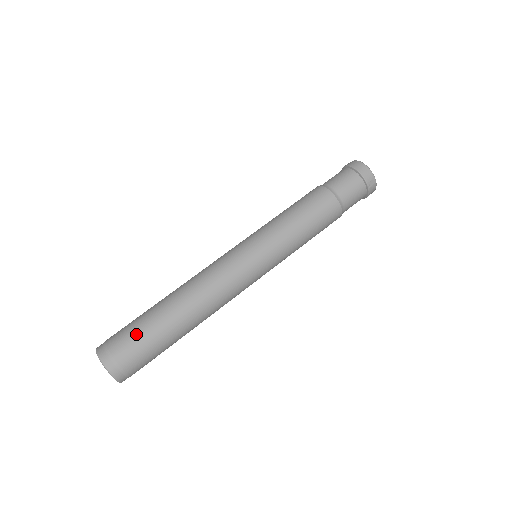
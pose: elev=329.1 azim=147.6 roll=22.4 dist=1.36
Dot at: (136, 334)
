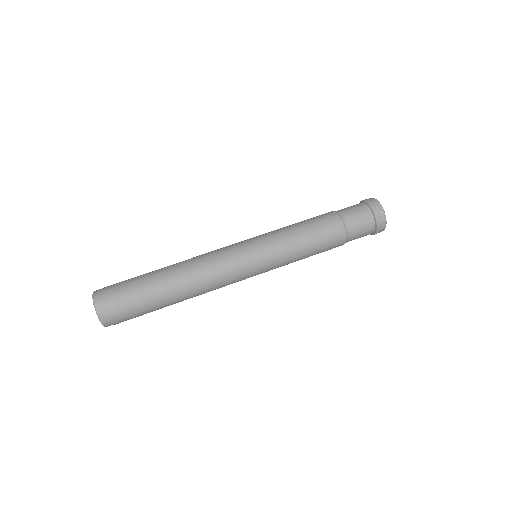
Dot at: (129, 286)
